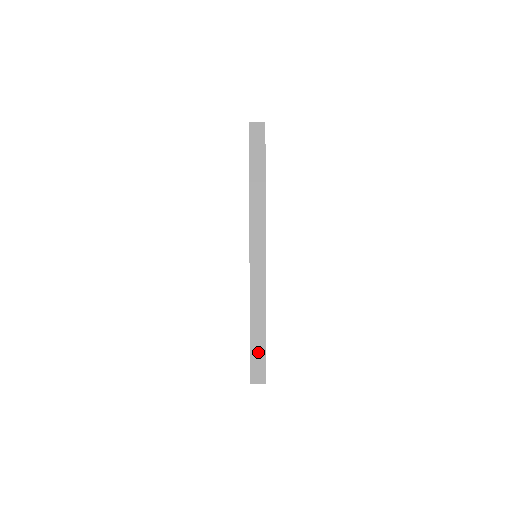
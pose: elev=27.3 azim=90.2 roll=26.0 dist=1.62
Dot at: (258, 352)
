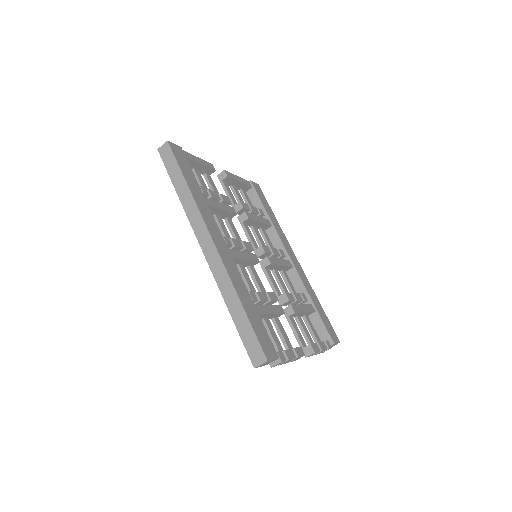
Dot at: (247, 334)
